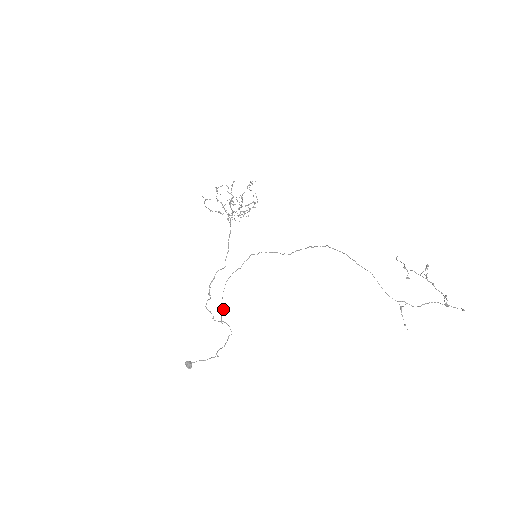
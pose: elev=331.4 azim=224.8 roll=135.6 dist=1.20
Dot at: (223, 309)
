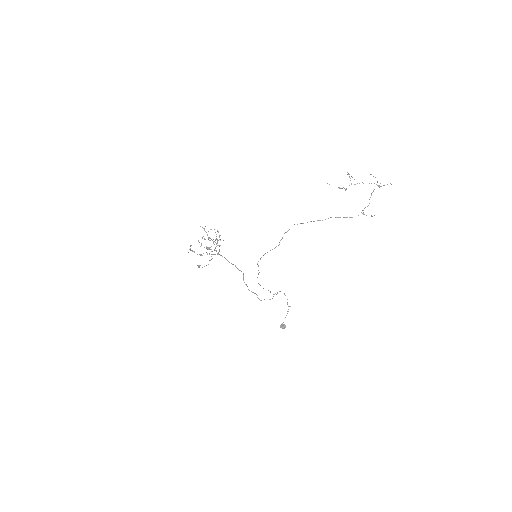
Dot at: occluded
